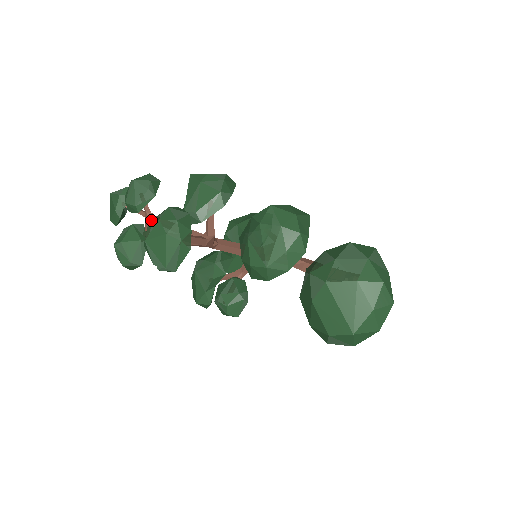
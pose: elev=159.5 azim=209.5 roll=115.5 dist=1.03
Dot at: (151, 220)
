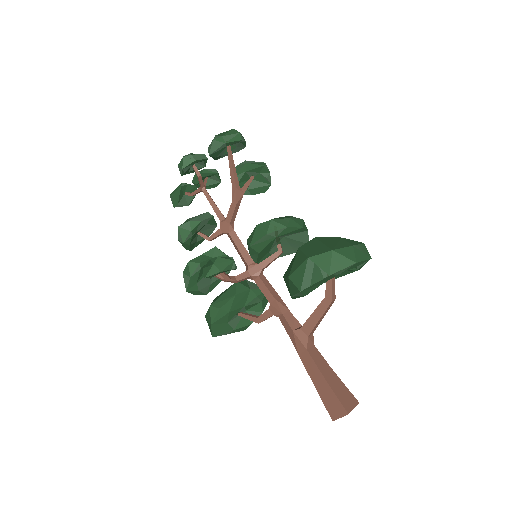
Dot at: (204, 186)
